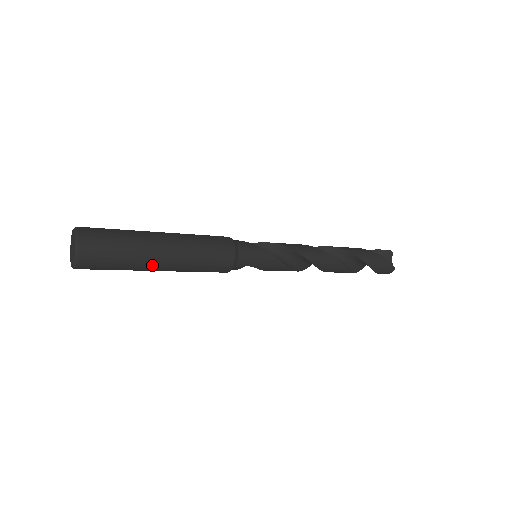
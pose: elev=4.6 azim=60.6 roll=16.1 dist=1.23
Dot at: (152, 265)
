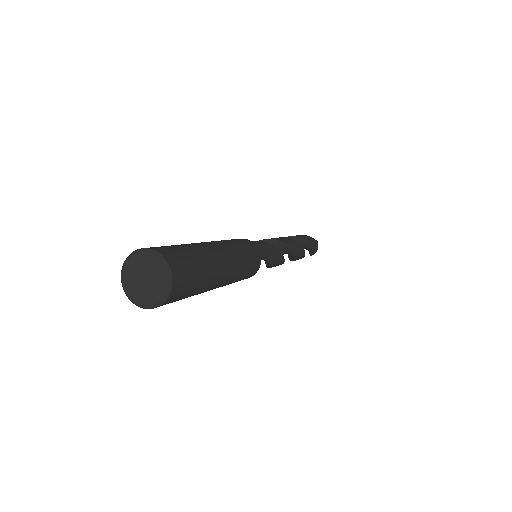
Dot at: (220, 267)
